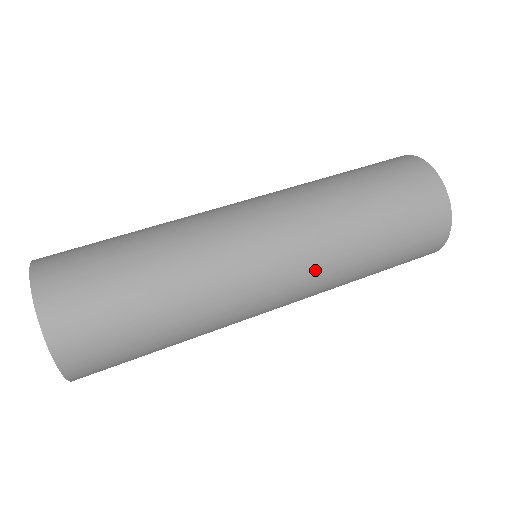
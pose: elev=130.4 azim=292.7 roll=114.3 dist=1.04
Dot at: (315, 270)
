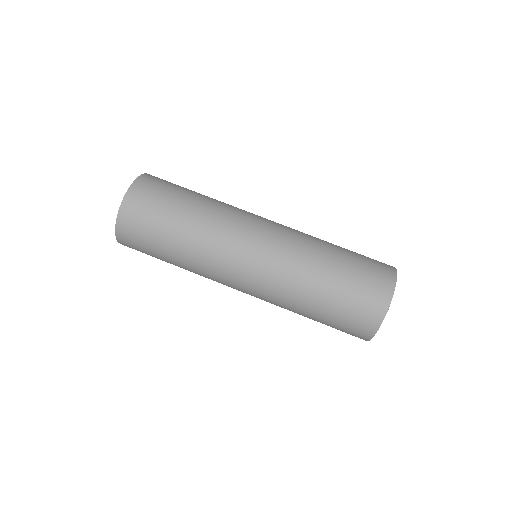
Dot at: (276, 271)
